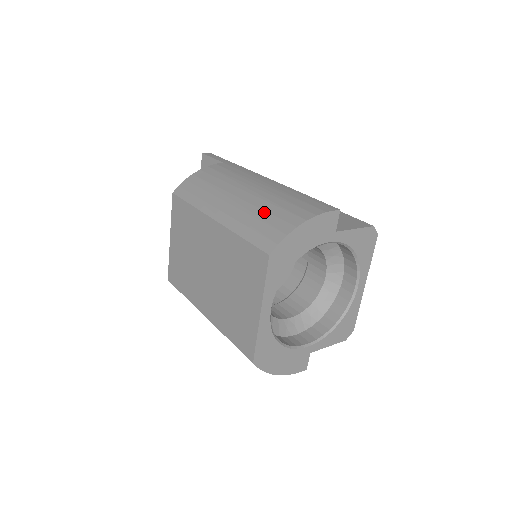
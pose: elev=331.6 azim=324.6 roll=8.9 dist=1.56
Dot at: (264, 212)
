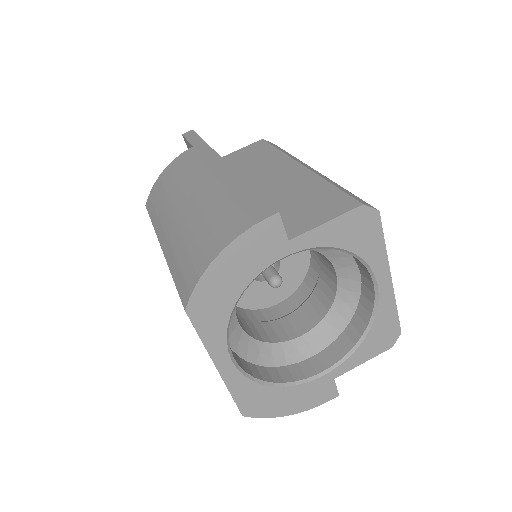
Dot at: (191, 236)
